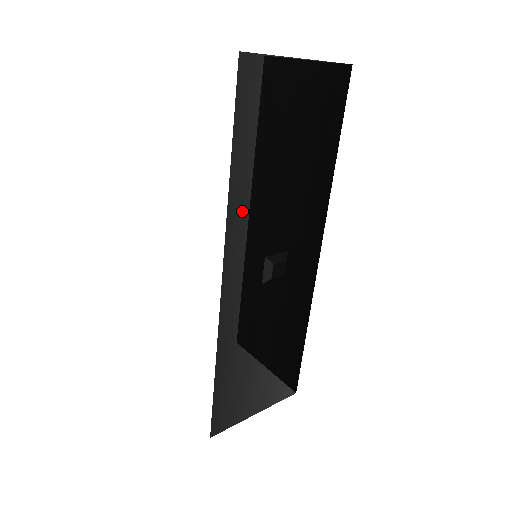
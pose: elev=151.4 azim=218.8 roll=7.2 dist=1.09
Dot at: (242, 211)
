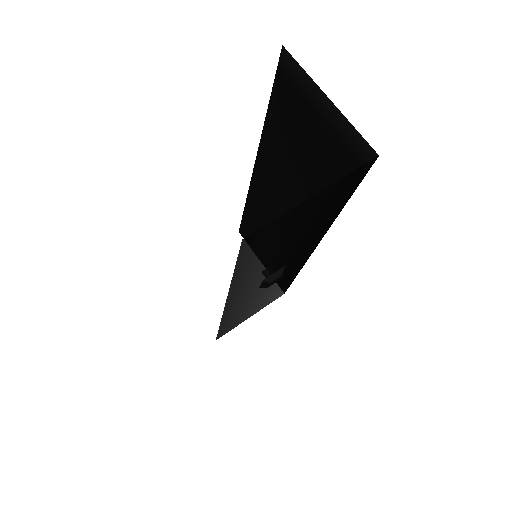
Dot at: (243, 282)
